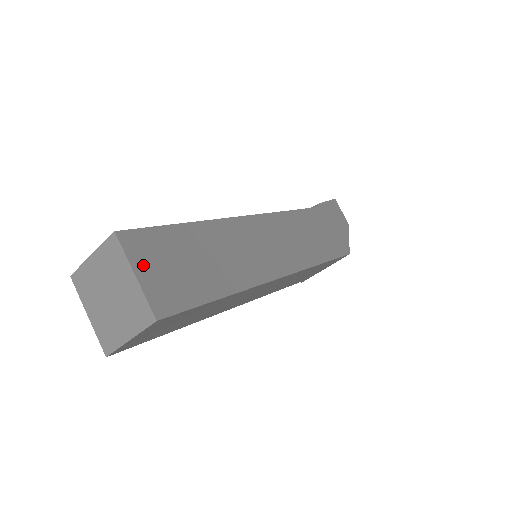
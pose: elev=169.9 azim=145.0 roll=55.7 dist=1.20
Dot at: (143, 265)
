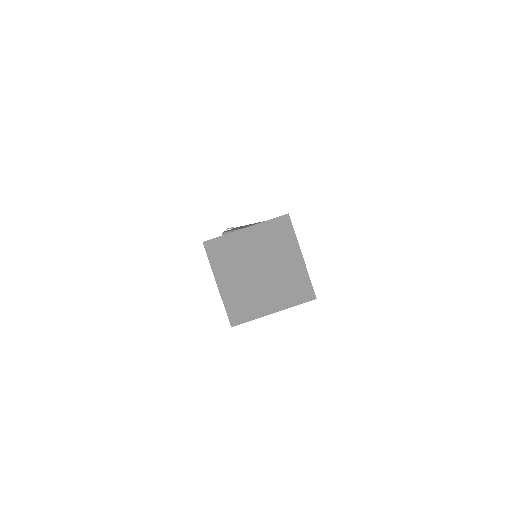
Dot at: occluded
